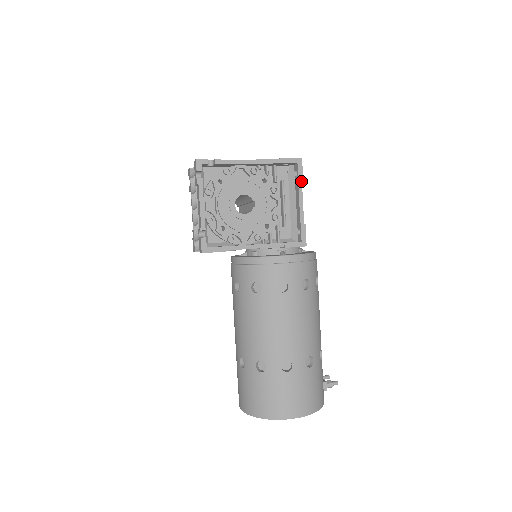
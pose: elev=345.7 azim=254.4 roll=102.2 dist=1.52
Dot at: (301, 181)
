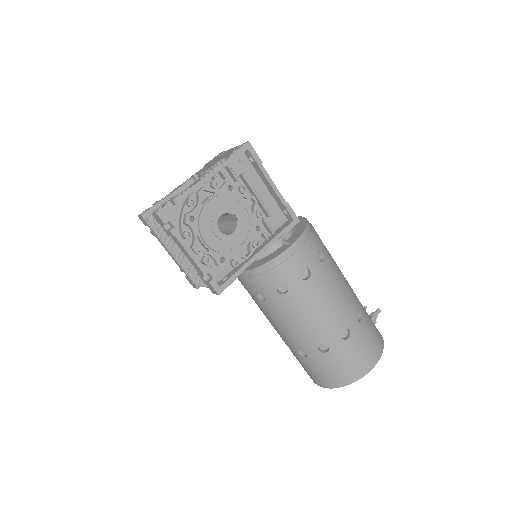
Dot at: (261, 164)
